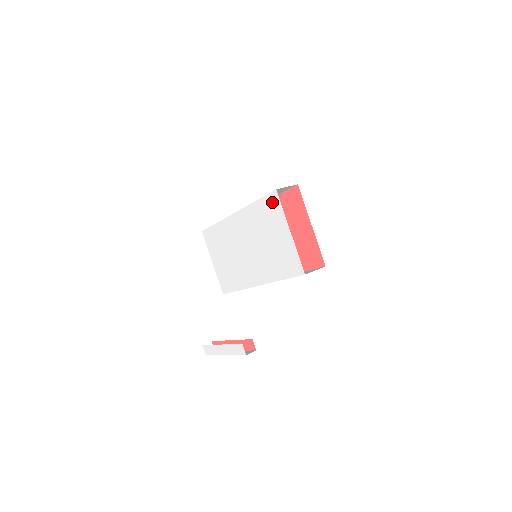
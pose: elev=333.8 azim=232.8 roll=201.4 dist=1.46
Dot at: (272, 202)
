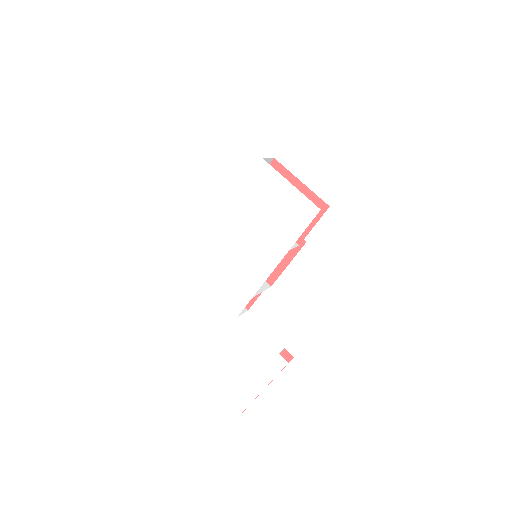
Dot at: (262, 173)
